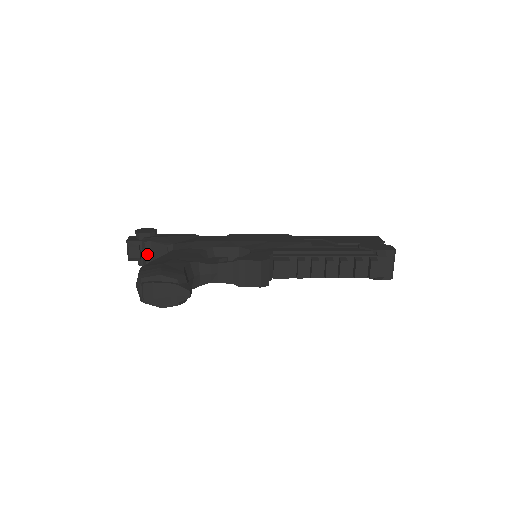
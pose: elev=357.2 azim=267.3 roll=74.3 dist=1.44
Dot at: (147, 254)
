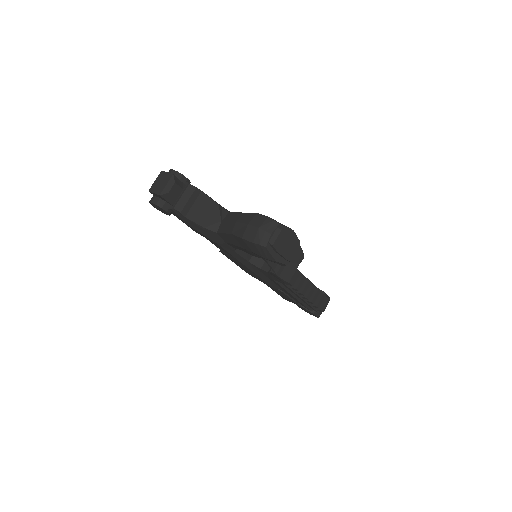
Dot at: (190, 200)
